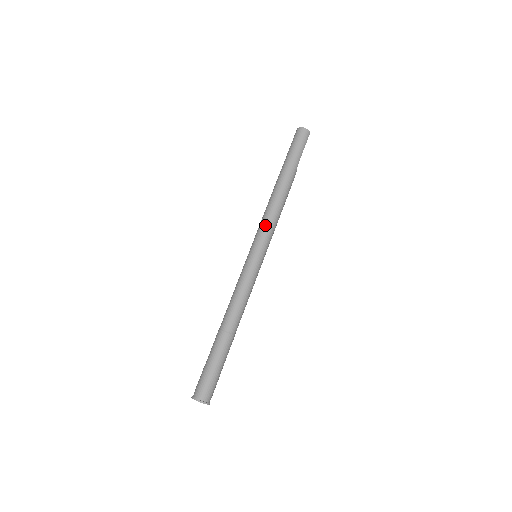
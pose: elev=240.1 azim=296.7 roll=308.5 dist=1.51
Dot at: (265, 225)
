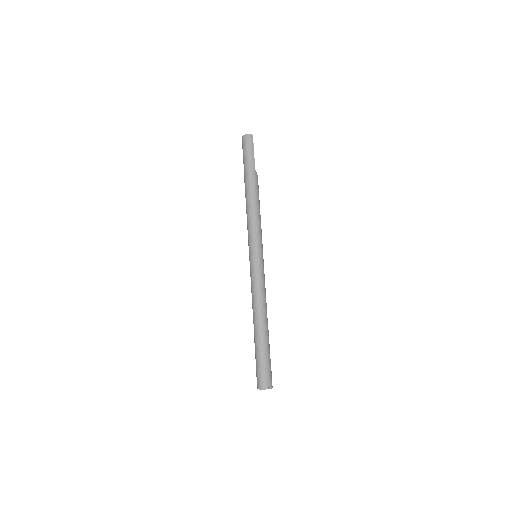
Dot at: (250, 229)
